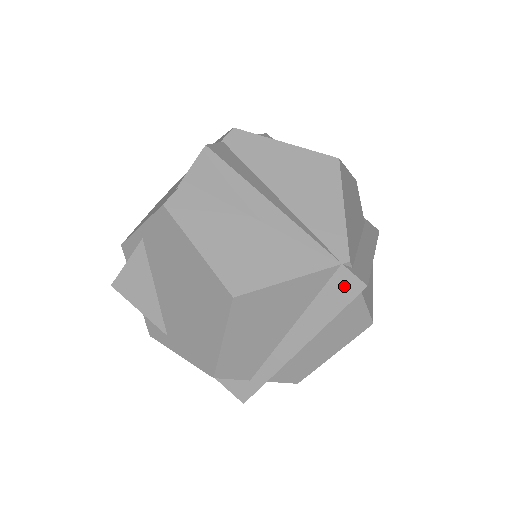
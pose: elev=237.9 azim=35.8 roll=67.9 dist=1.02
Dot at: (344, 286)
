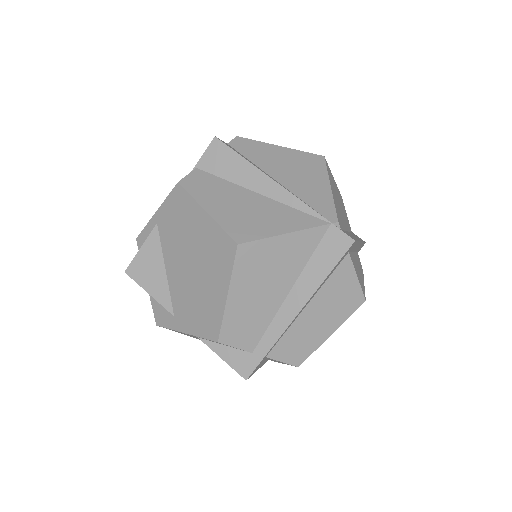
Dot at: (335, 243)
